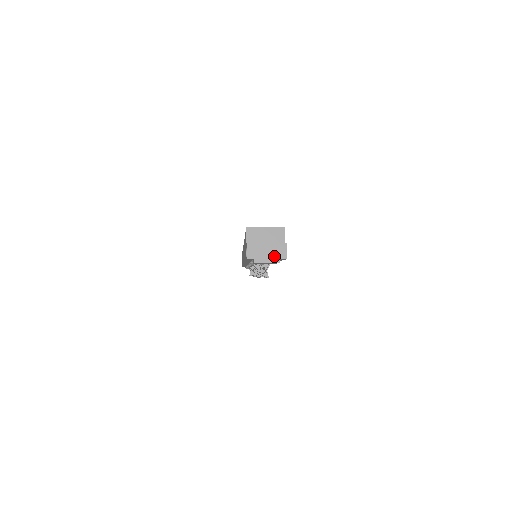
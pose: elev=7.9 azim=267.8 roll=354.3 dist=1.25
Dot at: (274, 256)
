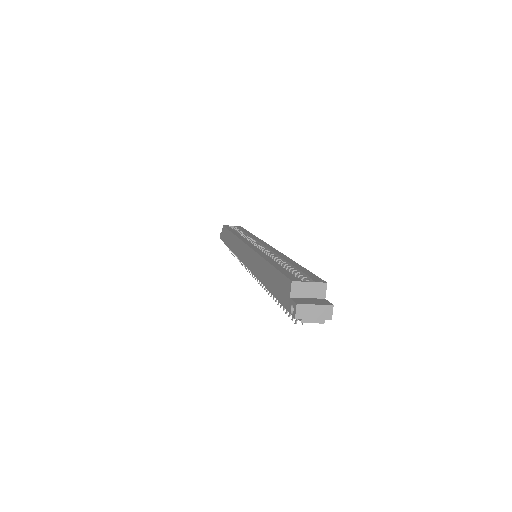
Dot at: (320, 317)
